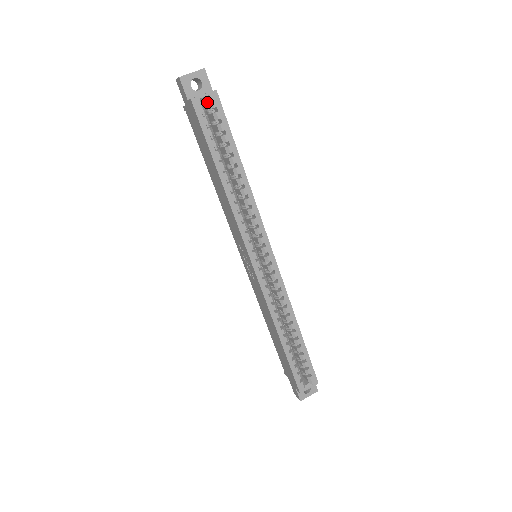
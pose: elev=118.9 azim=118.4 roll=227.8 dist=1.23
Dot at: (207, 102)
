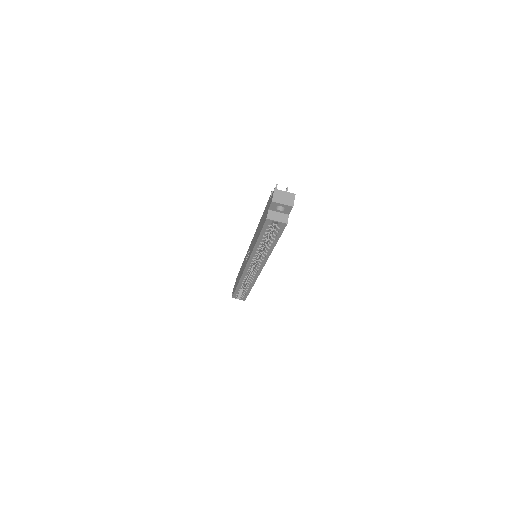
Dot at: occluded
